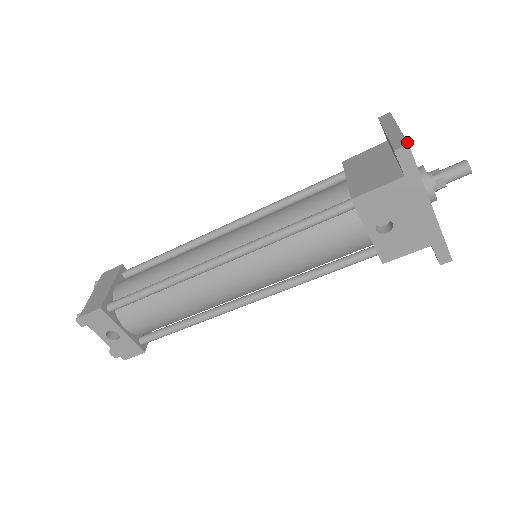
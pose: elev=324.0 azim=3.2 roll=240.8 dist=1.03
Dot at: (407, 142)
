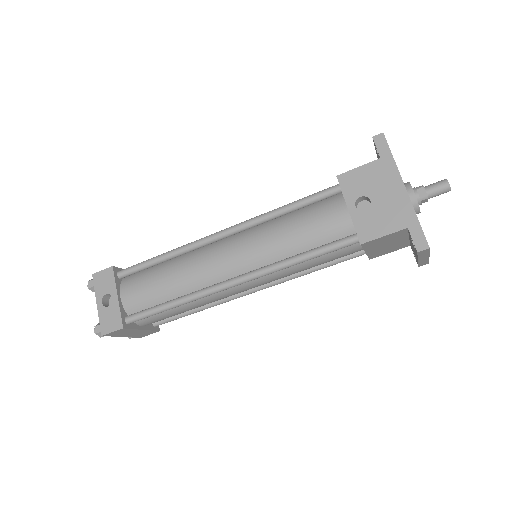
Dot at: (383, 133)
